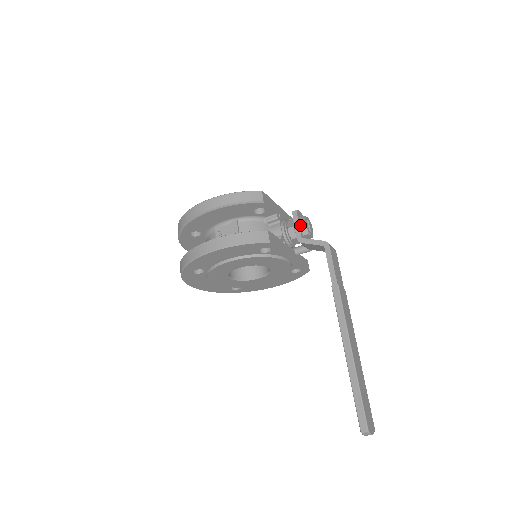
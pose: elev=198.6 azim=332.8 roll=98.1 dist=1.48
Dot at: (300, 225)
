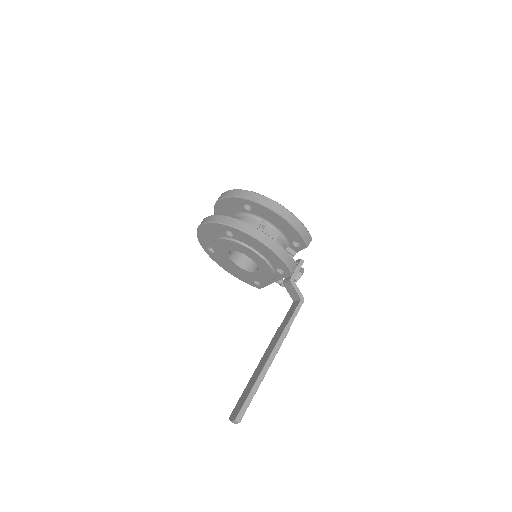
Dot at: (299, 272)
